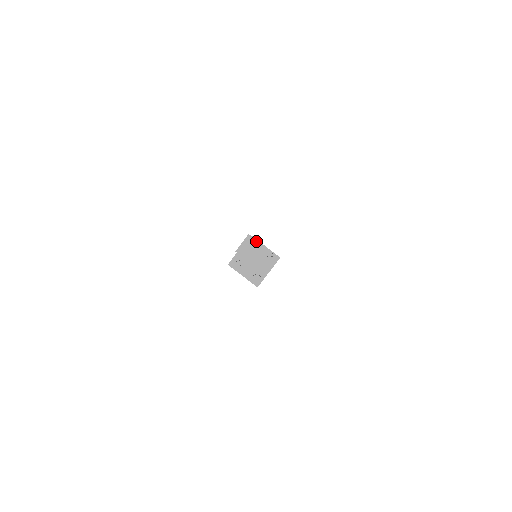
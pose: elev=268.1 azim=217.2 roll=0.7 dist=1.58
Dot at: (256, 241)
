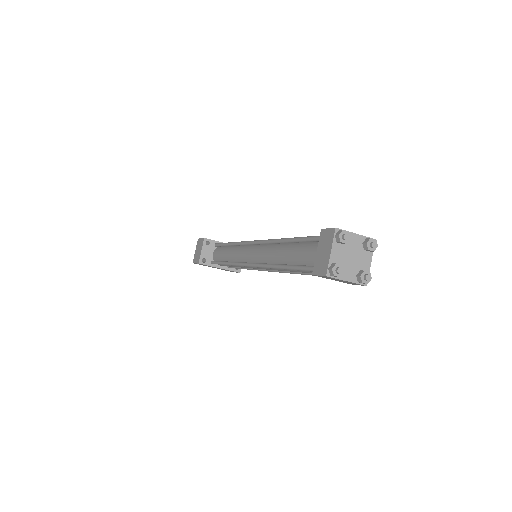
Dot at: (346, 232)
